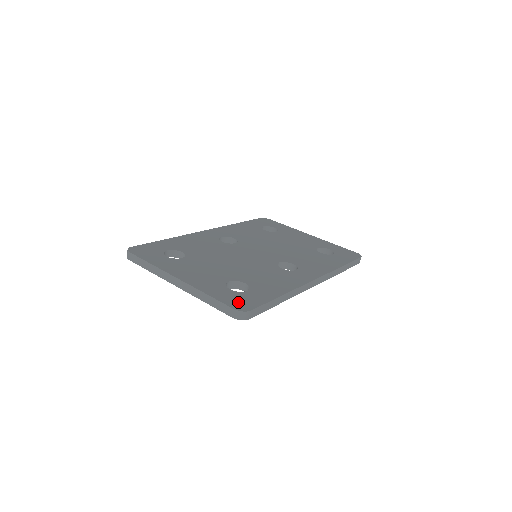
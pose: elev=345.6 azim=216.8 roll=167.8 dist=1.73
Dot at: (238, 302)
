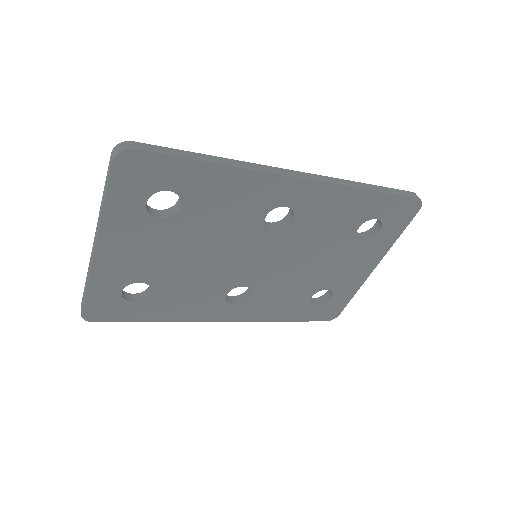
Dot at: occluded
